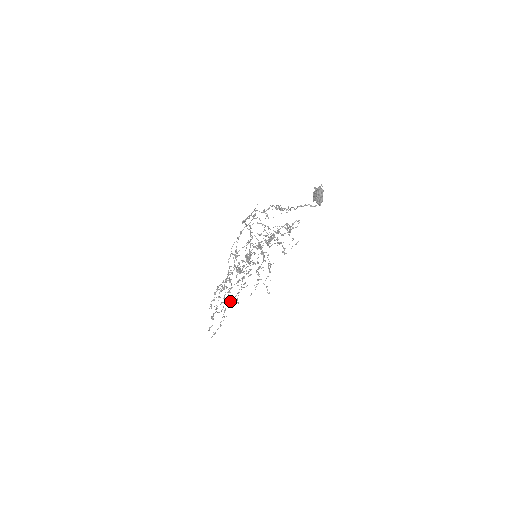
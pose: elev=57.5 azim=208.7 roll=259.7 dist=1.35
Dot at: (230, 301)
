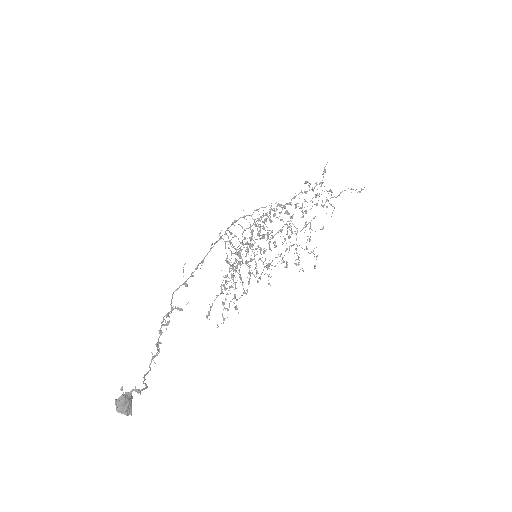
Dot at: (307, 239)
